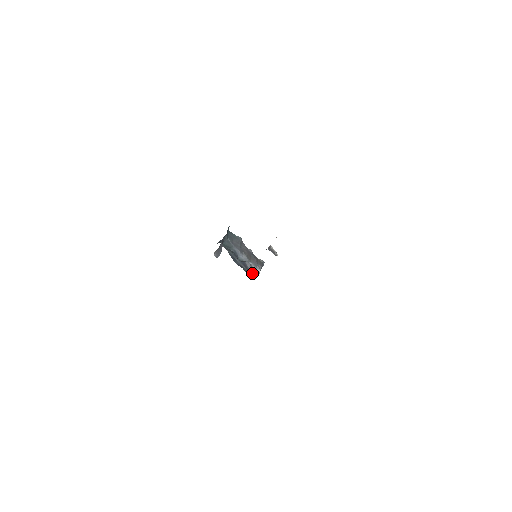
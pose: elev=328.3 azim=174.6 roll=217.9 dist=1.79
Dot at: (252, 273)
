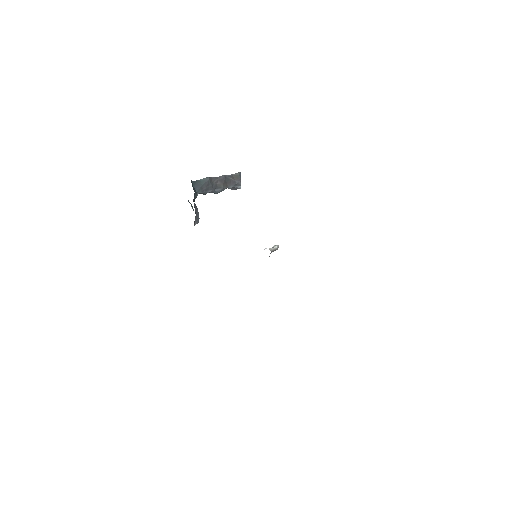
Dot at: occluded
